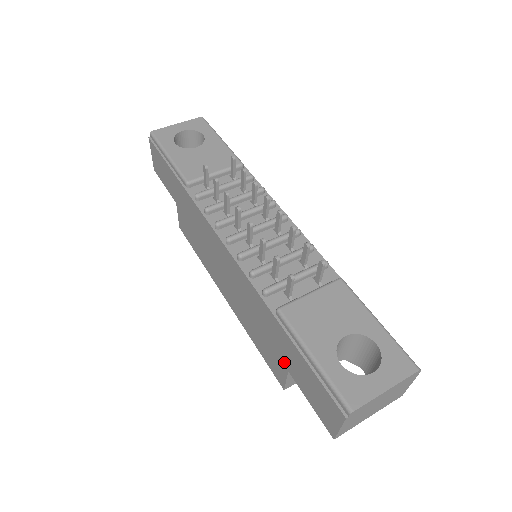
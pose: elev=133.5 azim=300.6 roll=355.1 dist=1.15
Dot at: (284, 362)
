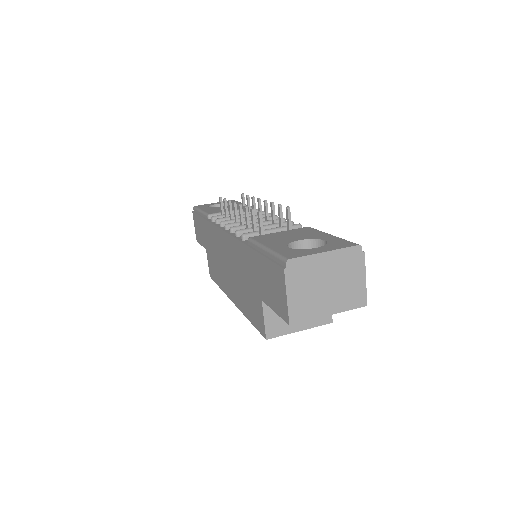
Dot at: (258, 293)
